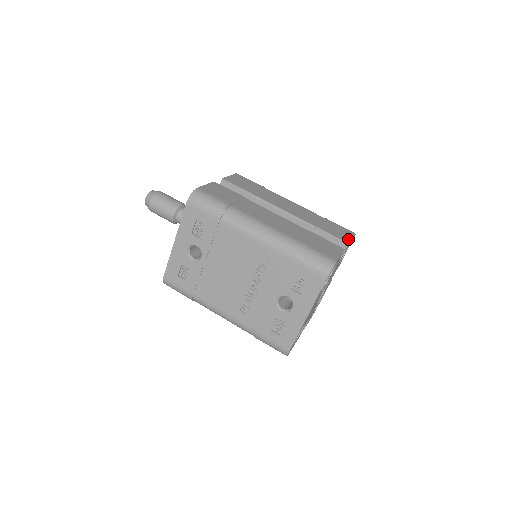
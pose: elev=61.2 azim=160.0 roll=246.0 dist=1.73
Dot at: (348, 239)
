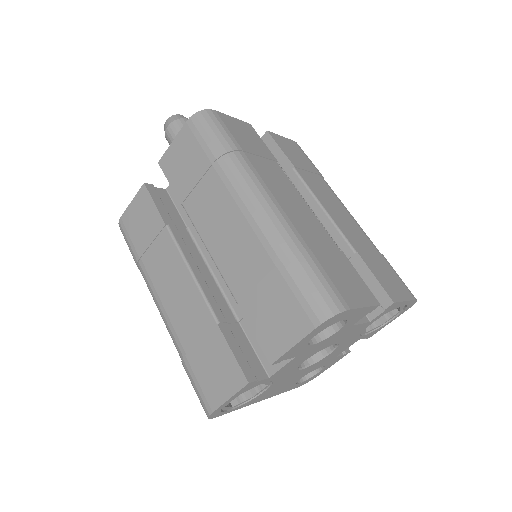
Dot at: (279, 349)
